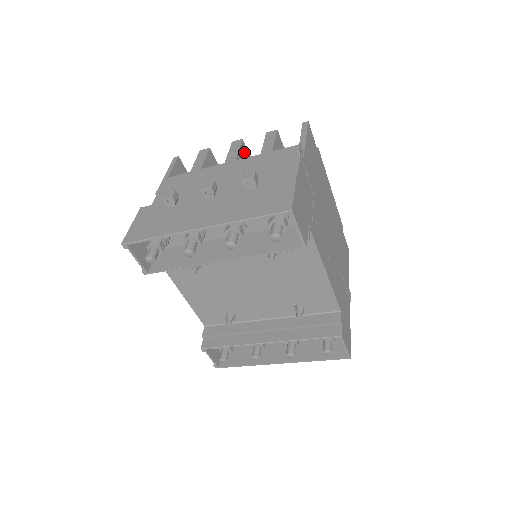
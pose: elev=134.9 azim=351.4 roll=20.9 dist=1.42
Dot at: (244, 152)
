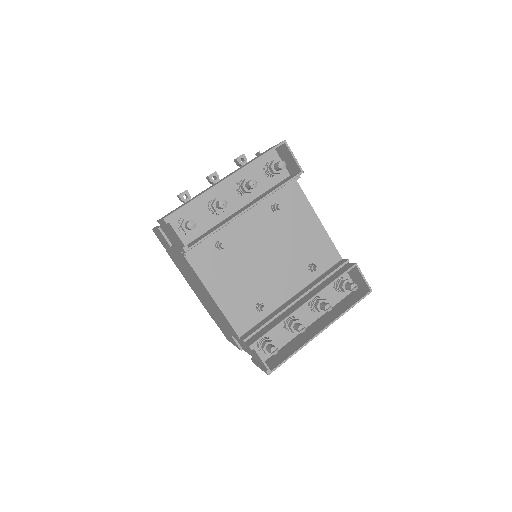
Dot at: occluded
